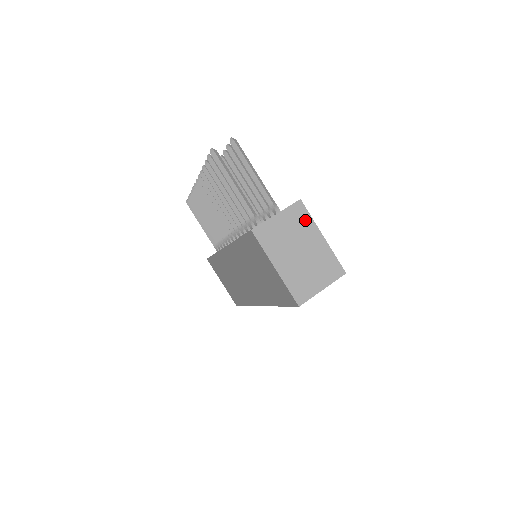
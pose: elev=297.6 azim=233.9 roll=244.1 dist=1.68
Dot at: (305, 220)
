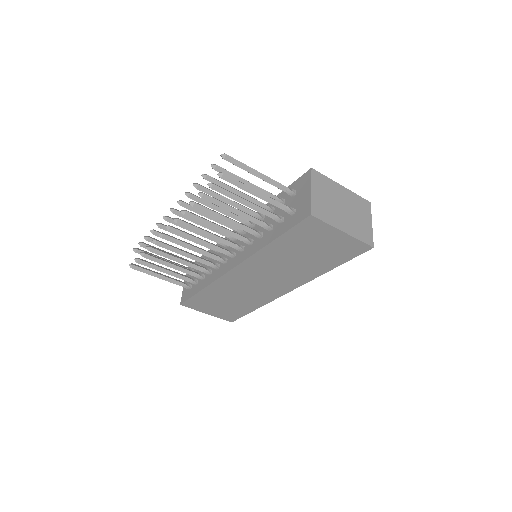
Dot at: (326, 182)
